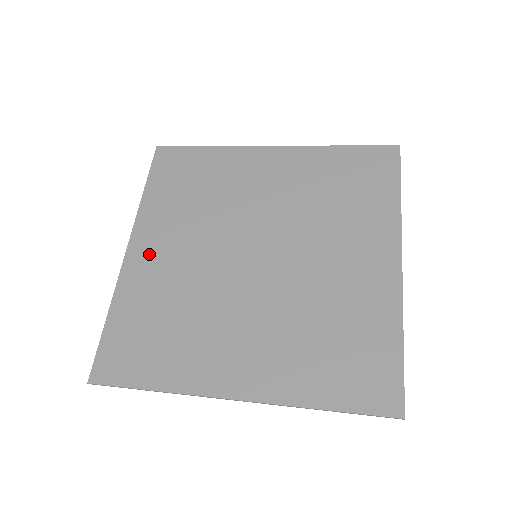
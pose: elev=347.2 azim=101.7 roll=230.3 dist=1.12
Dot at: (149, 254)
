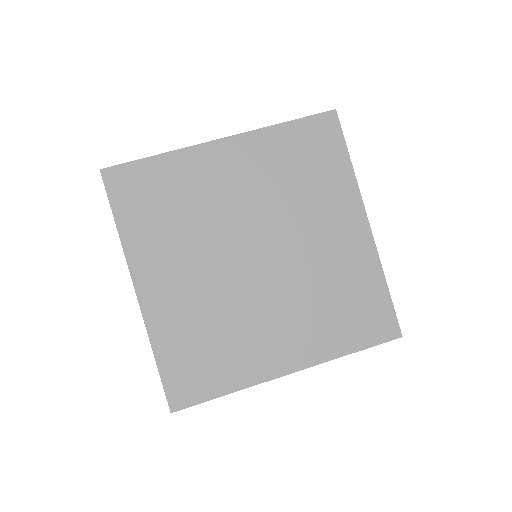
Dot at: (160, 288)
